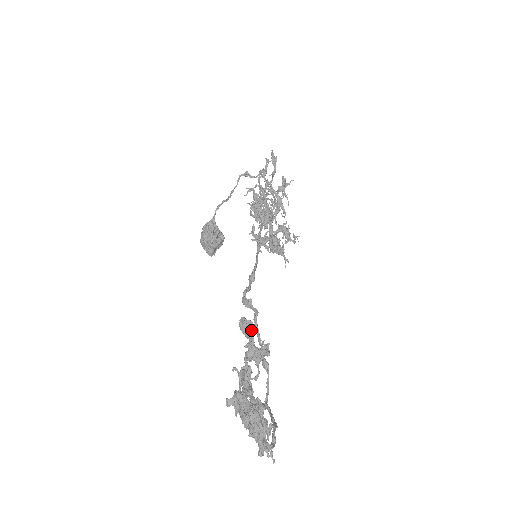
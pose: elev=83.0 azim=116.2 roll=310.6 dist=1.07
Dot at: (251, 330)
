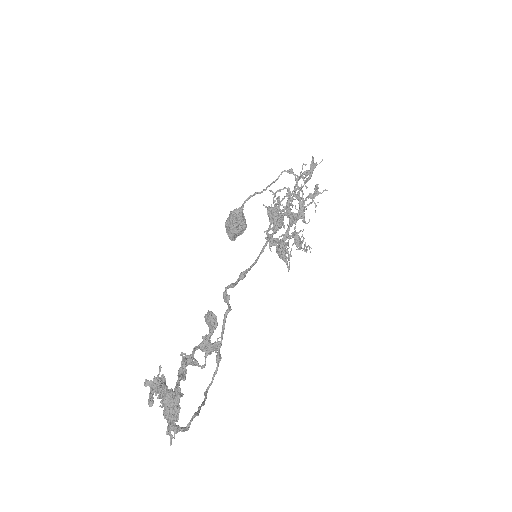
Dot at: (213, 324)
